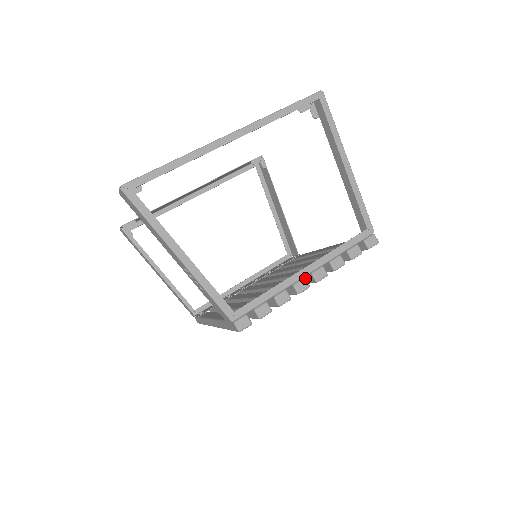
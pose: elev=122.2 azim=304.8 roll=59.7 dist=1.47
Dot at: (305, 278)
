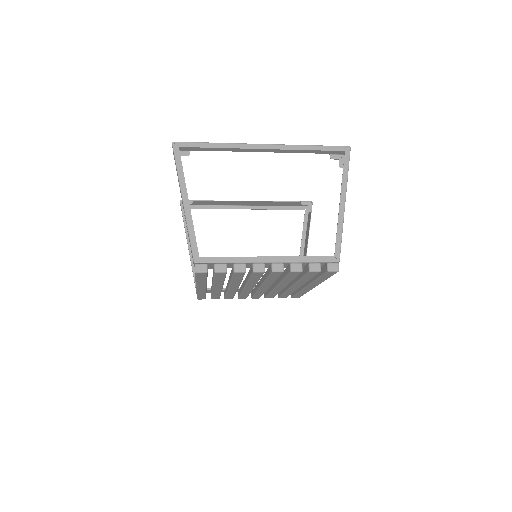
Dot at: occluded
